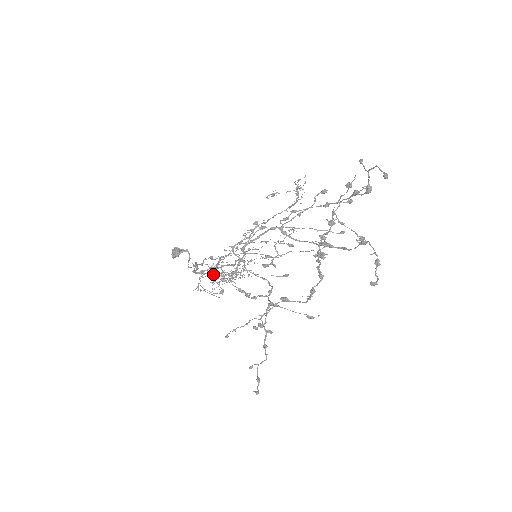
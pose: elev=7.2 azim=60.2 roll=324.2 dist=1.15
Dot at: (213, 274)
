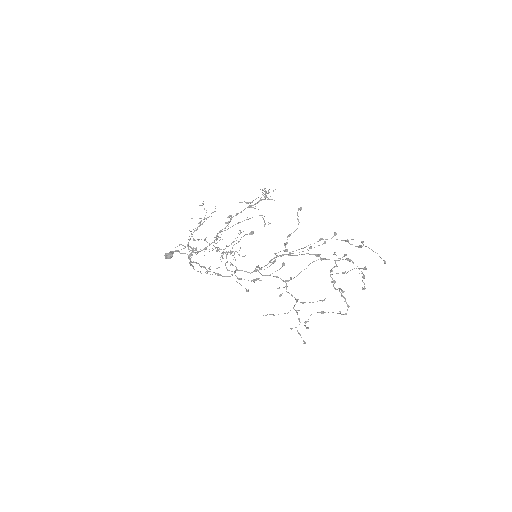
Dot at: (198, 252)
